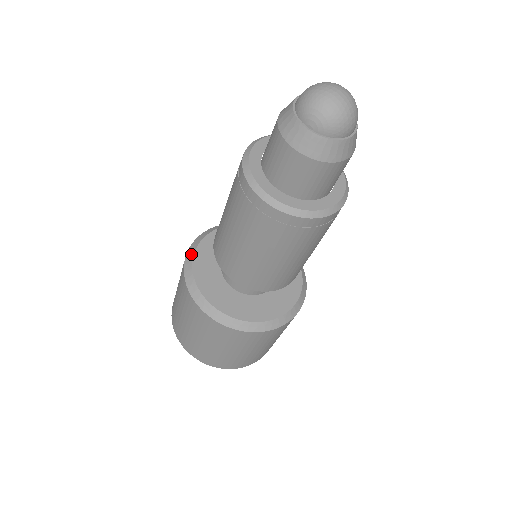
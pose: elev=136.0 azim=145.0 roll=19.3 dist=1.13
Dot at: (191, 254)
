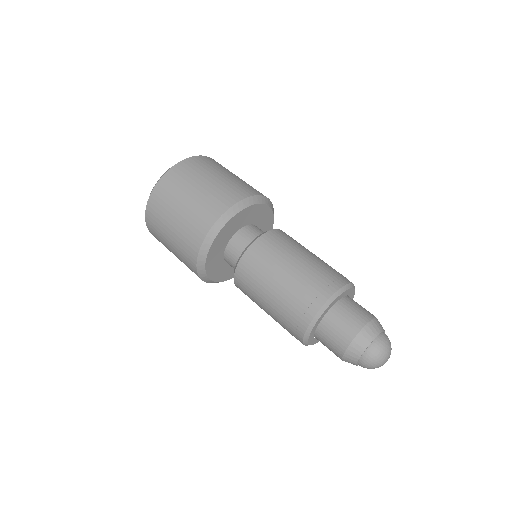
Dot at: (207, 248)
